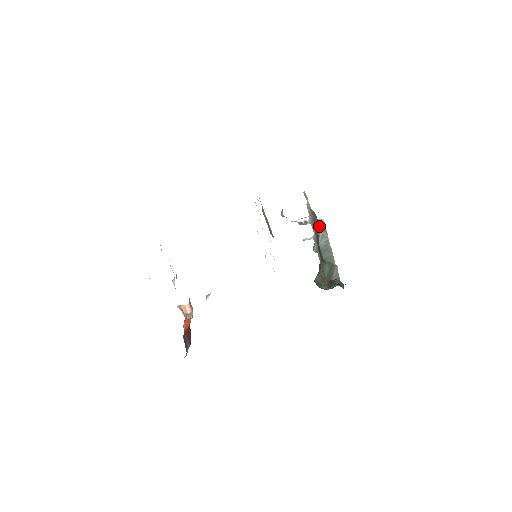
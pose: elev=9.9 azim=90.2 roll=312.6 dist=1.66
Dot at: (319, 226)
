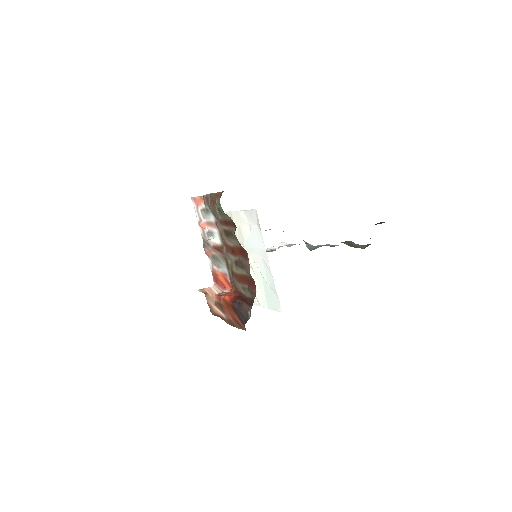
Dot at: occluded
